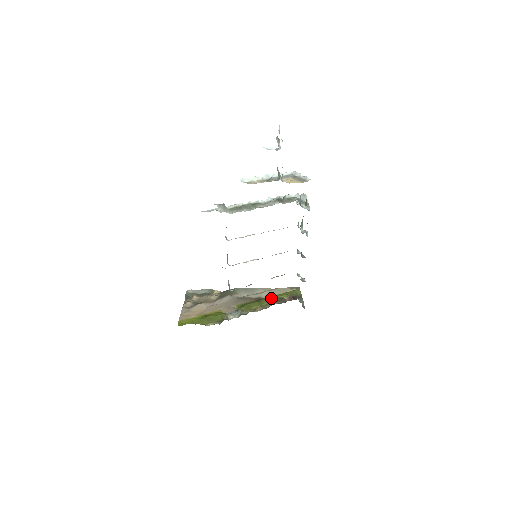
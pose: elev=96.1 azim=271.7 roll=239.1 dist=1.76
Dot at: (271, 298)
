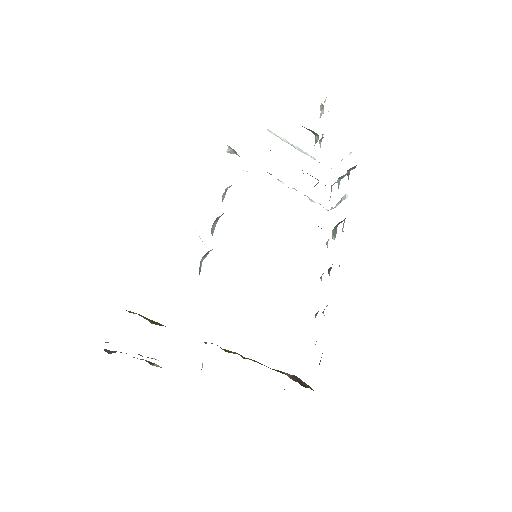
Dot at: occluded
